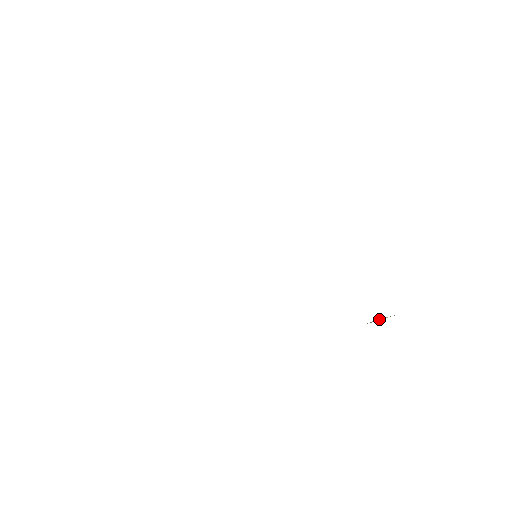
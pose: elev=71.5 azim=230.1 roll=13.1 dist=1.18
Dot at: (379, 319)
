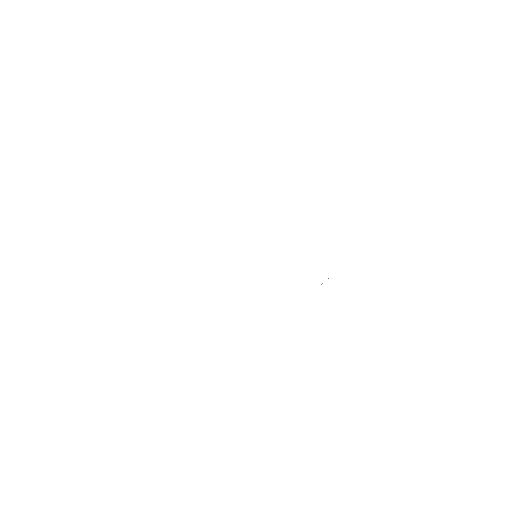
Dot at: occluded
